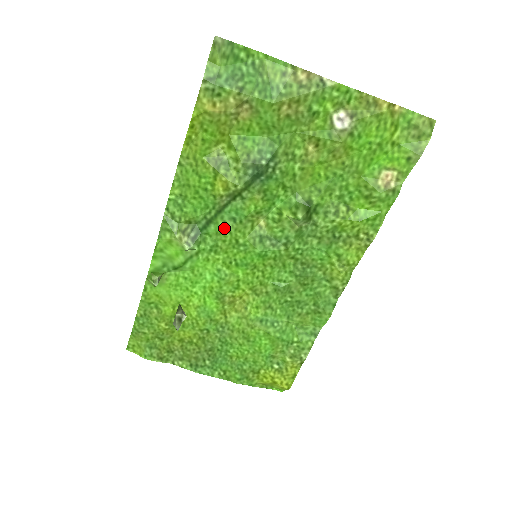
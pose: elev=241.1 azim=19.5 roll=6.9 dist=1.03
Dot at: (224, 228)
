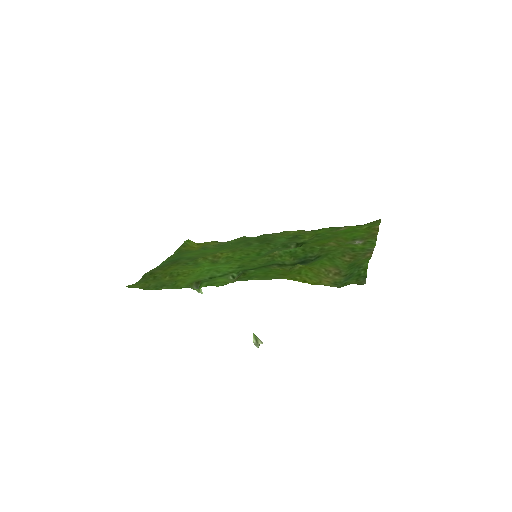
Dot at: (258, 266)
